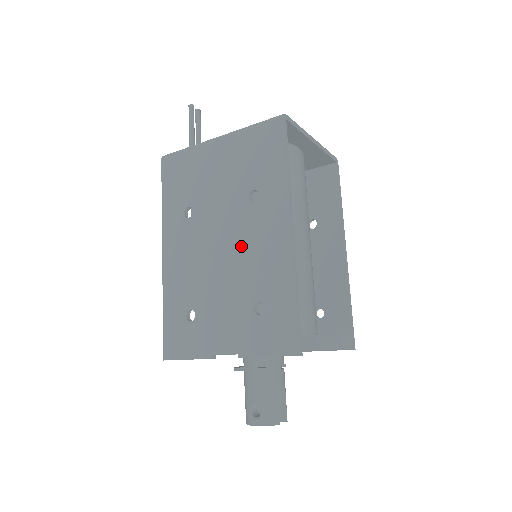
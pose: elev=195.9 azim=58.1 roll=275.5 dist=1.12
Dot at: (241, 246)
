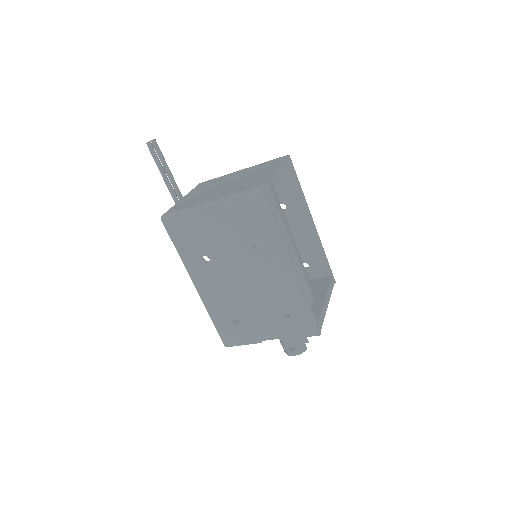
Dot at: (259, 280)
